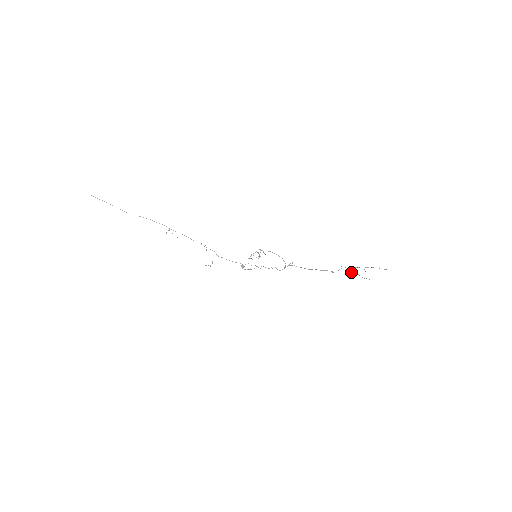
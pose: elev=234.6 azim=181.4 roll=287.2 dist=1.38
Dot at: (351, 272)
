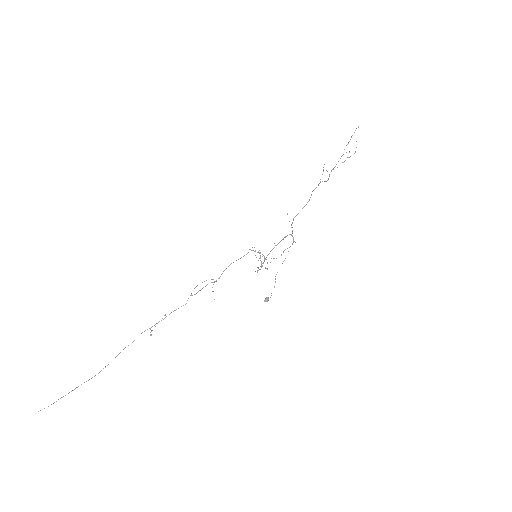
Dot at: occluded
